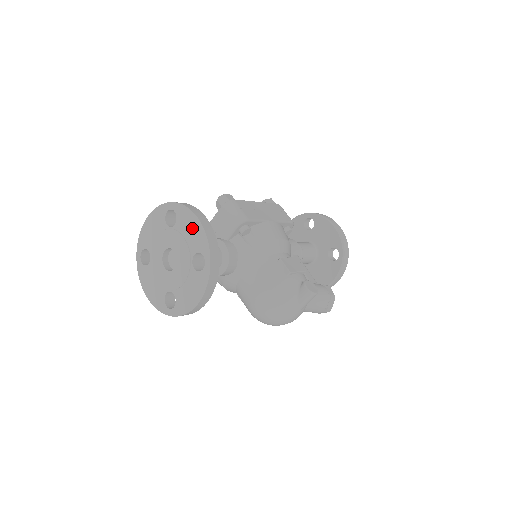
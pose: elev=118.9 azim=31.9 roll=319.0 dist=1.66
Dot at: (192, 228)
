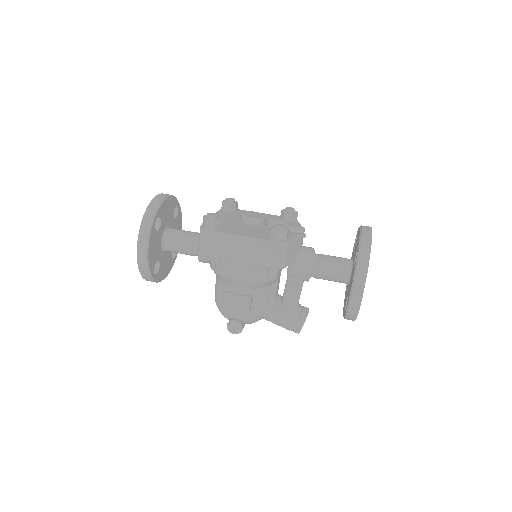
Dot at: occluded
